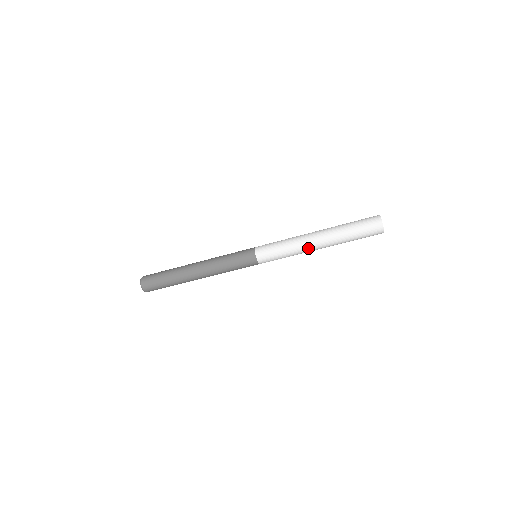
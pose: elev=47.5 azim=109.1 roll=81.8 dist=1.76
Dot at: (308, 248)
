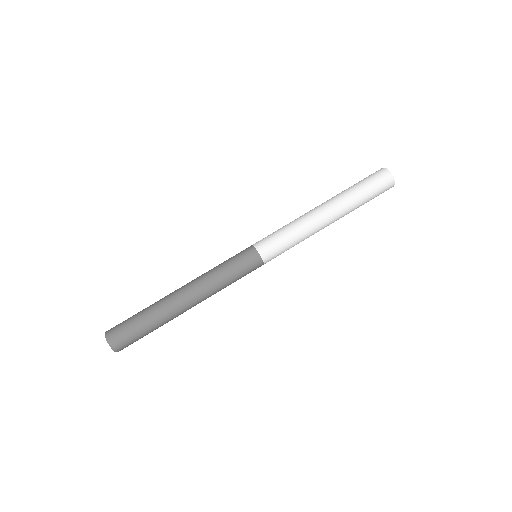
Dot at: (319, 226)
